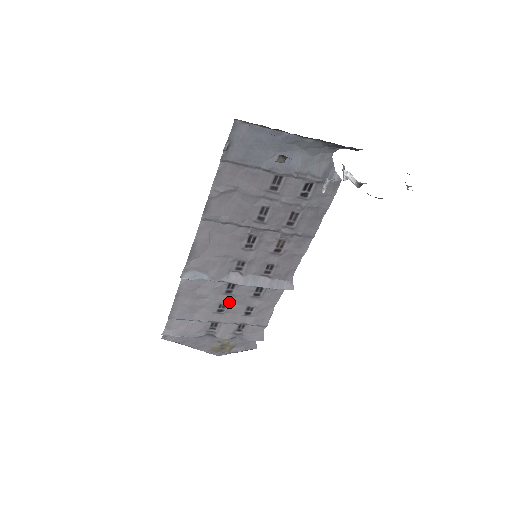
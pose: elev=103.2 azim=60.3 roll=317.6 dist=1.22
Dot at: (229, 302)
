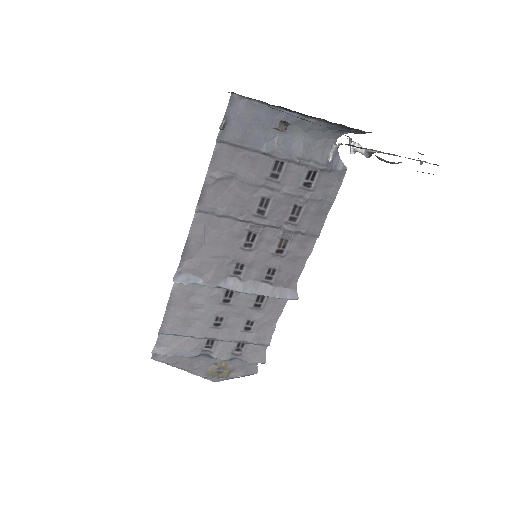
Dot at: (227, 314)
